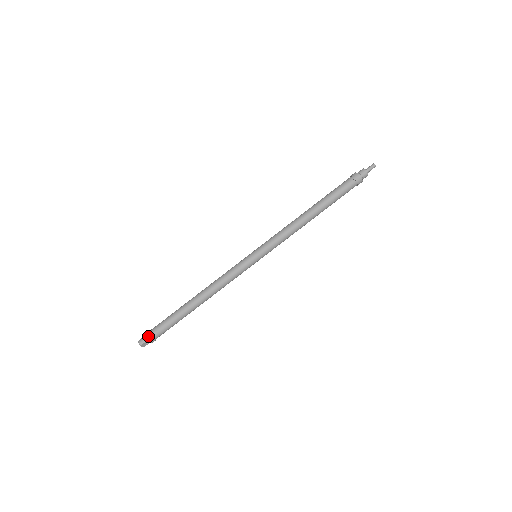
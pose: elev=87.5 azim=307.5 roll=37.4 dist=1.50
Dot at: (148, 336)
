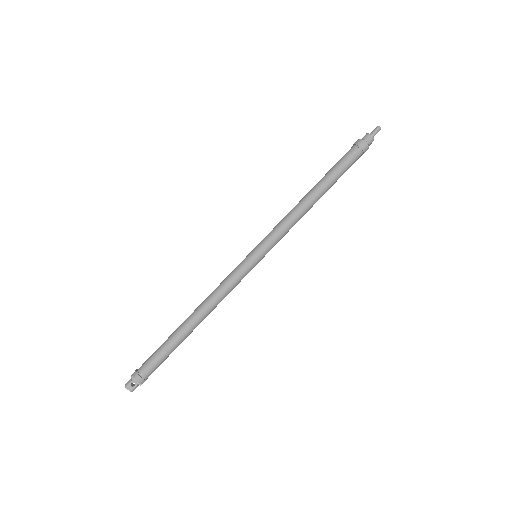
Dot at: (134, 372)
